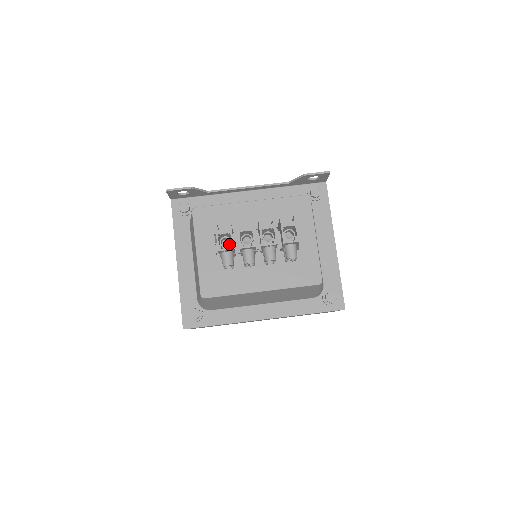
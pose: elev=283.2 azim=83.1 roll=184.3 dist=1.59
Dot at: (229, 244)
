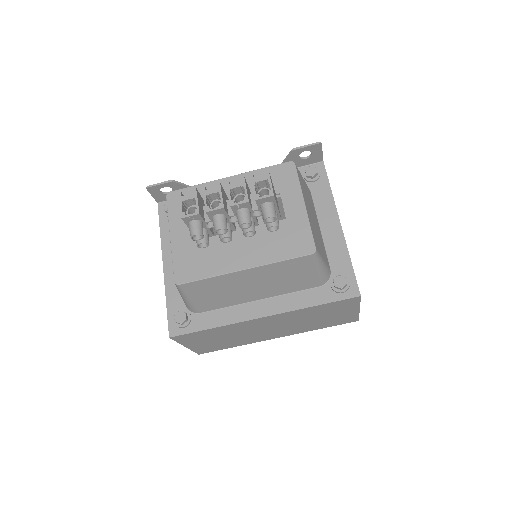
Dot at: occluded
